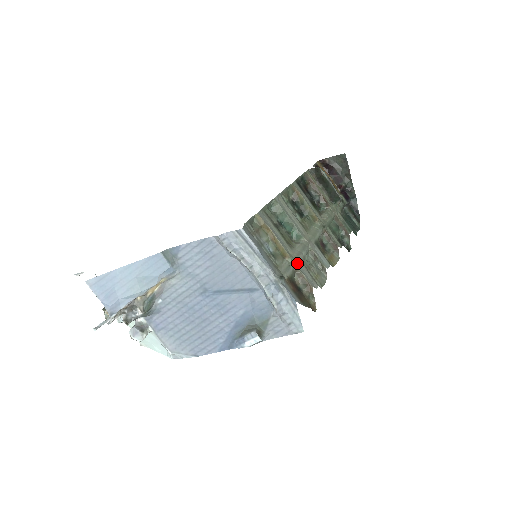
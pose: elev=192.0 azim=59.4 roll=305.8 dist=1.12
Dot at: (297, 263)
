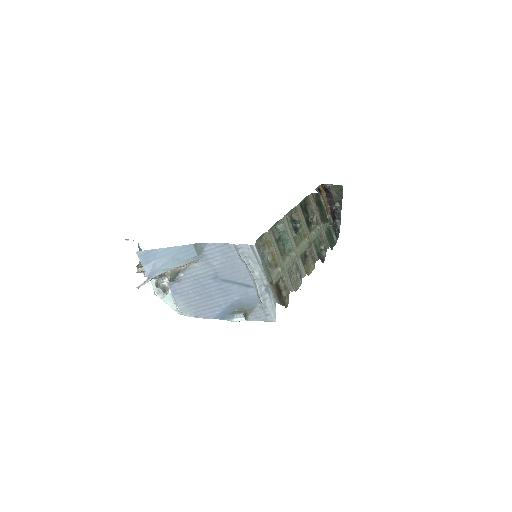
Dot at: (284, 272)
